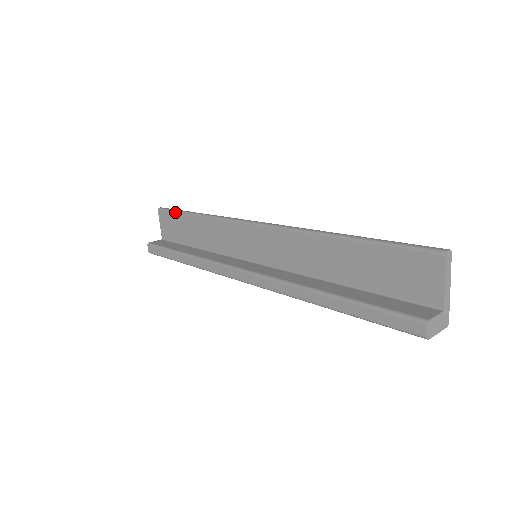
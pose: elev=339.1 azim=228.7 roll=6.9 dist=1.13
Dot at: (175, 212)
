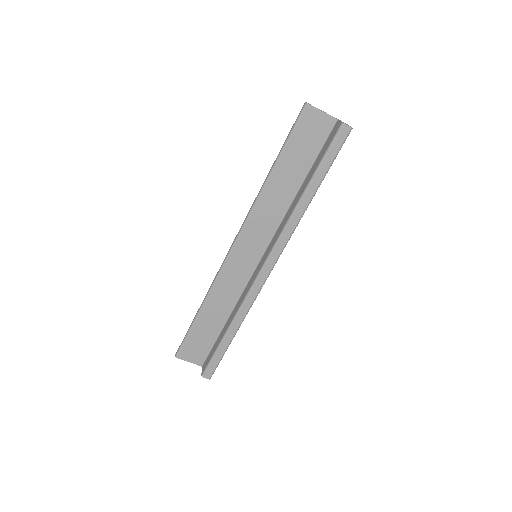
Dot at: (188, 335)
